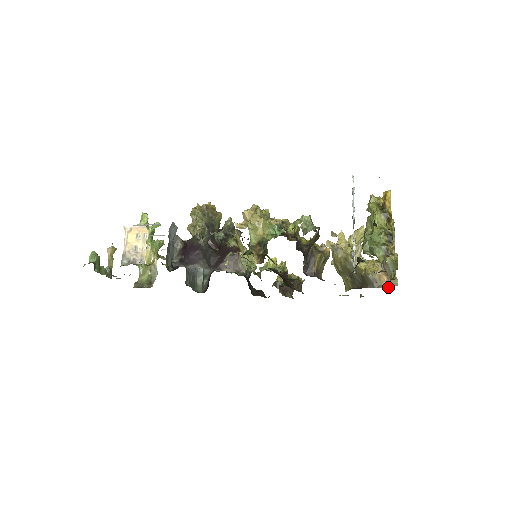
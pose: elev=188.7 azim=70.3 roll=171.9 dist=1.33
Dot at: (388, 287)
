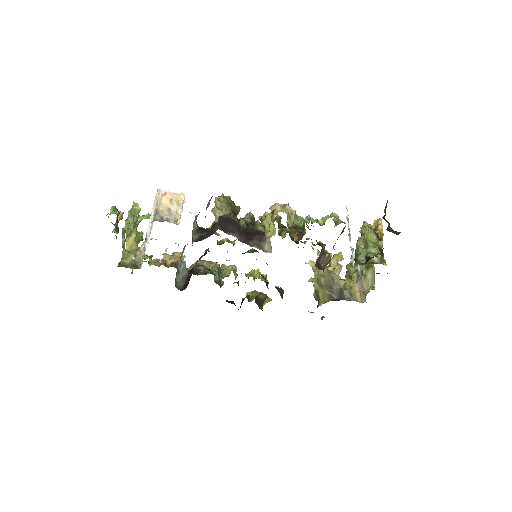
Dot at: (360, 302)
